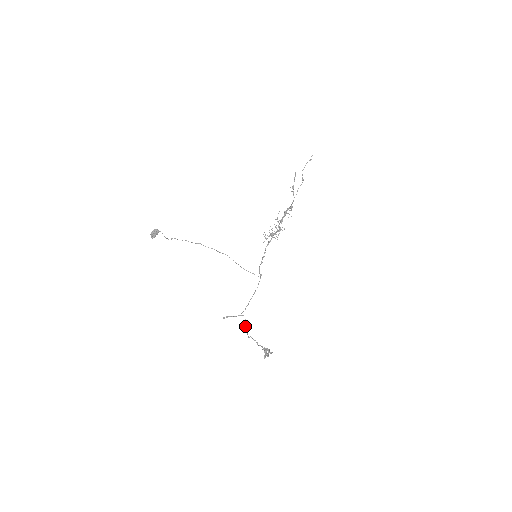
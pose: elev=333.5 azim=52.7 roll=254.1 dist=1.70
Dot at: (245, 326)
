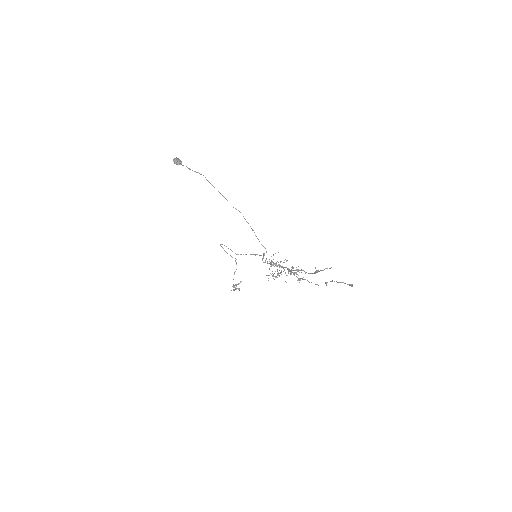
Dot at: (235, 261)
